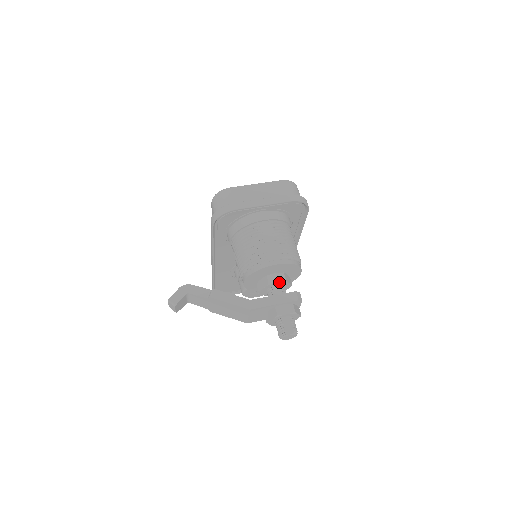
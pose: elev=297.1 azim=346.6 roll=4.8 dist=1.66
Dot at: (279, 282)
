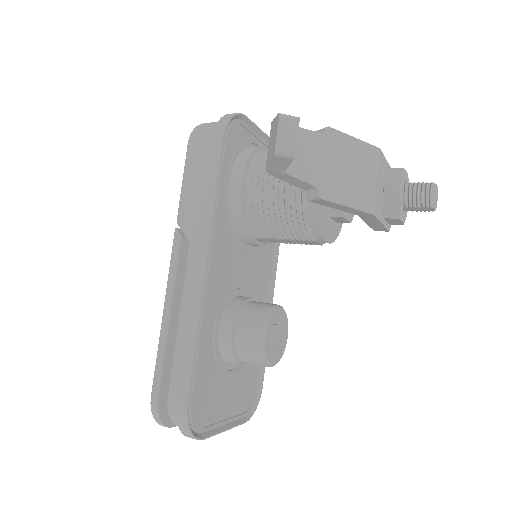
Dot at: occluded
